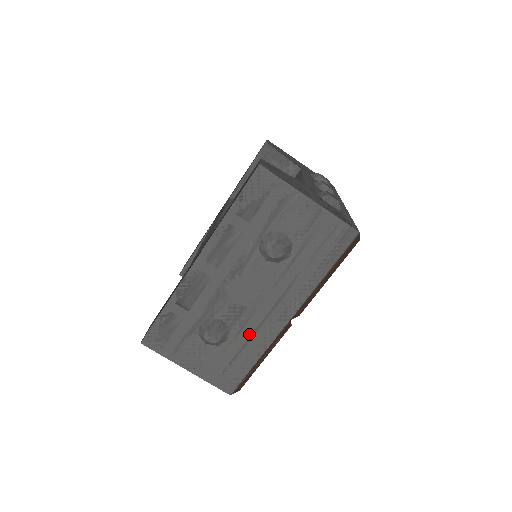
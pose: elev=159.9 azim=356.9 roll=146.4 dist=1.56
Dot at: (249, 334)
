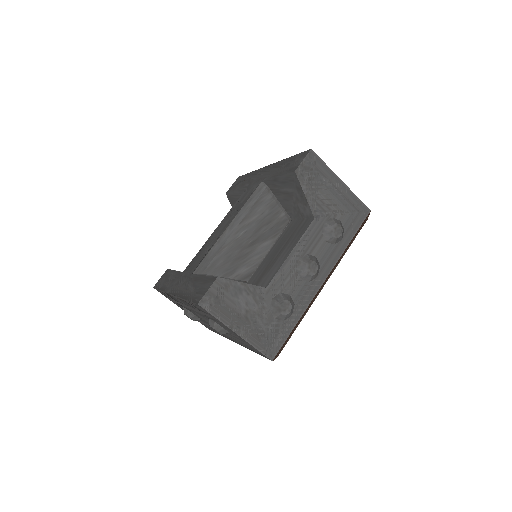
Dot at: occluded
